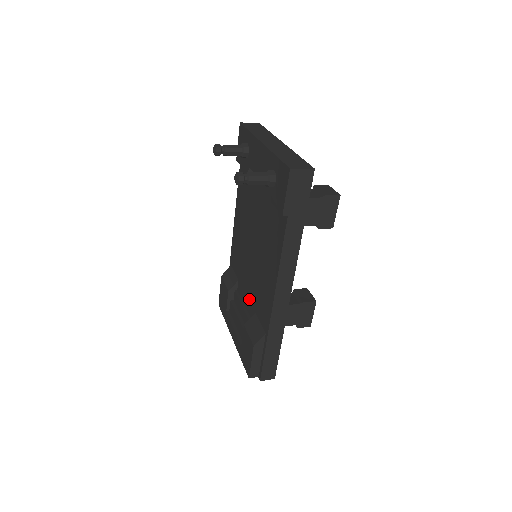
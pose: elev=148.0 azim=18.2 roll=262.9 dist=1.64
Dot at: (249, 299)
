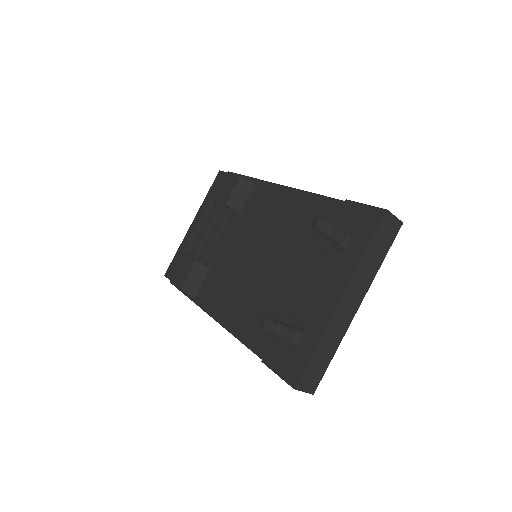
Dot at: (222, 249)
